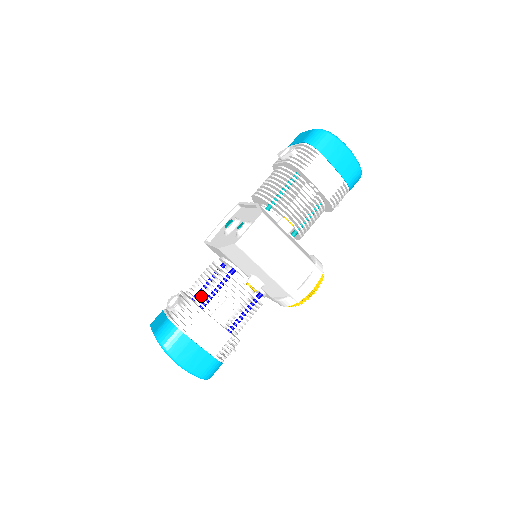
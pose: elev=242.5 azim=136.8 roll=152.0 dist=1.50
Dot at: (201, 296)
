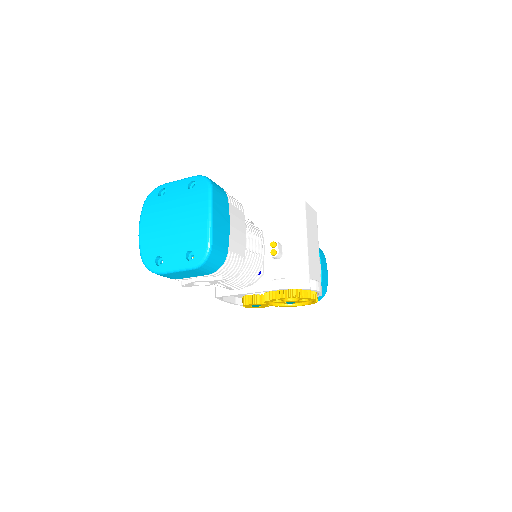
Dot at: occluded
